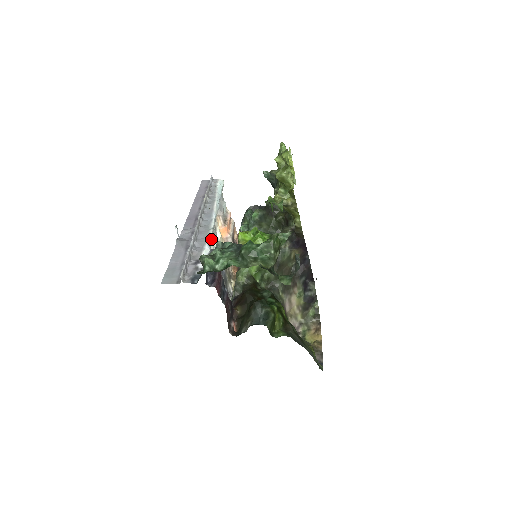
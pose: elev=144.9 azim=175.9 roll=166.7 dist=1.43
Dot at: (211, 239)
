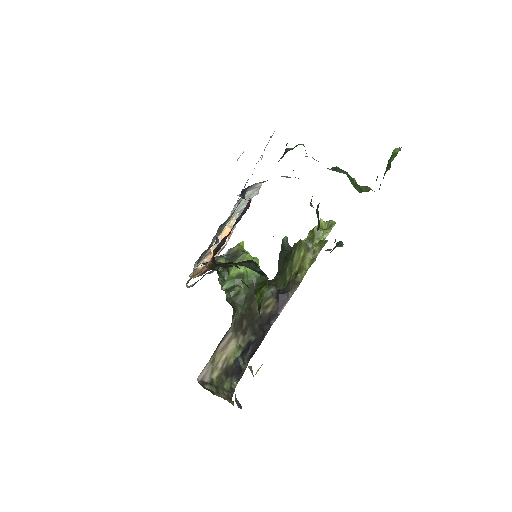
Dot at: (251, 194)
